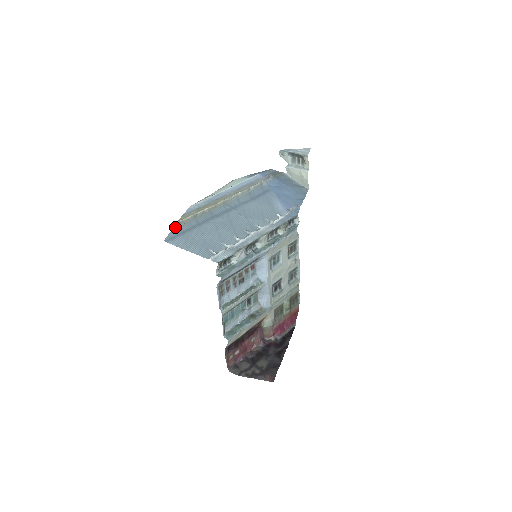
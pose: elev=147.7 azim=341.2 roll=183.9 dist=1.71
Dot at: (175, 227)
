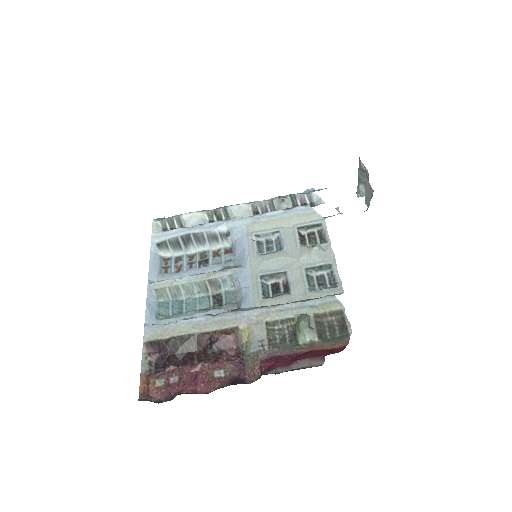
Dot at: occluded
